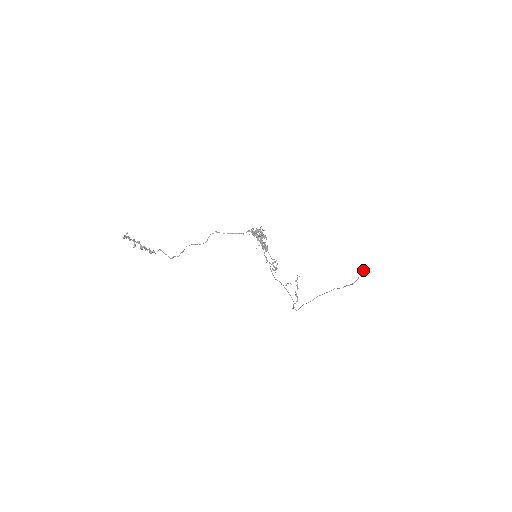
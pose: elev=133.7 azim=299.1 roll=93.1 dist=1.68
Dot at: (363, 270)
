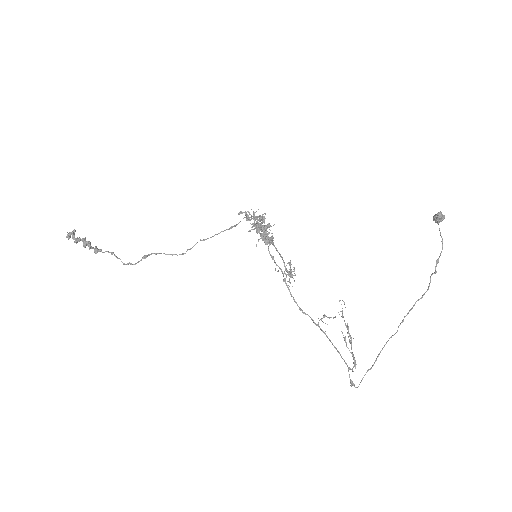
Dot at: (440, 213)
